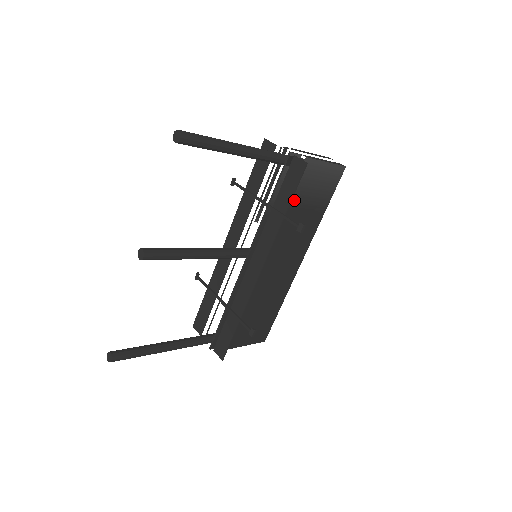
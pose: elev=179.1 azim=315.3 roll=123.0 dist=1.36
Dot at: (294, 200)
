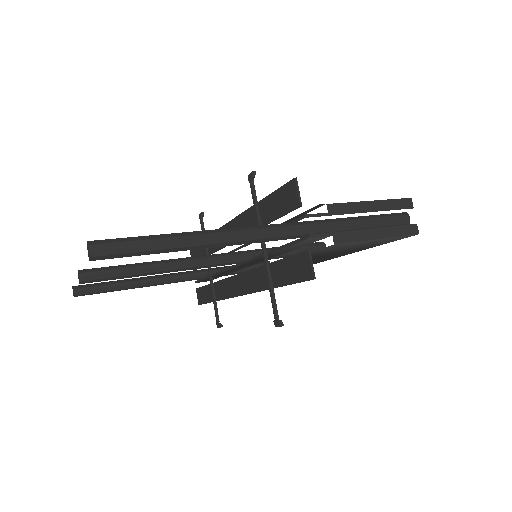
Dot at: occluded
